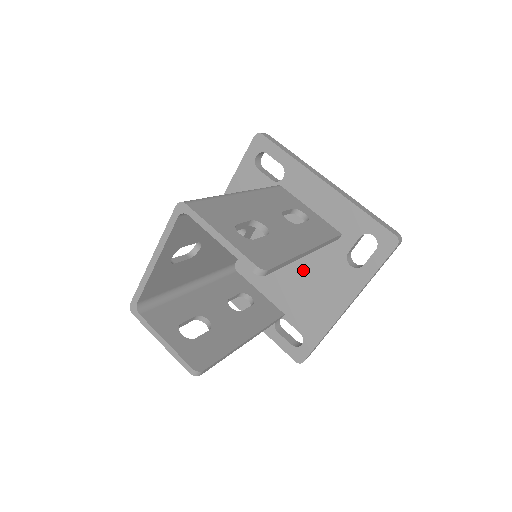
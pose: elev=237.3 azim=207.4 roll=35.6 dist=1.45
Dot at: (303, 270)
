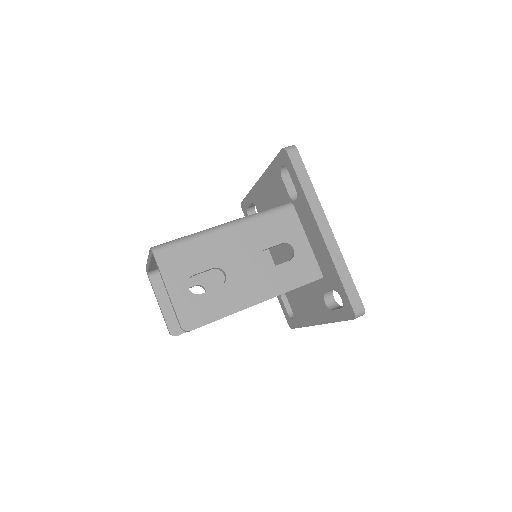
Dot at: occluded
